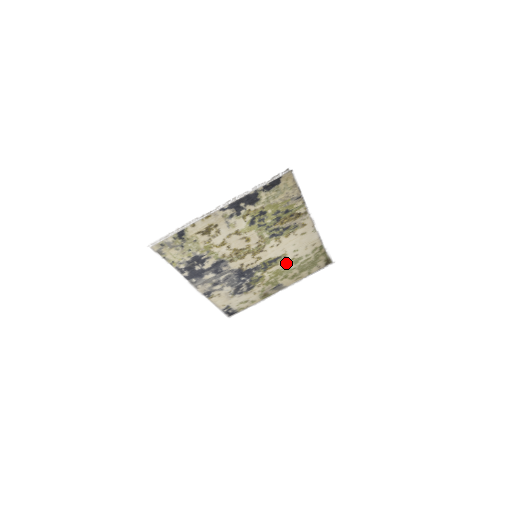
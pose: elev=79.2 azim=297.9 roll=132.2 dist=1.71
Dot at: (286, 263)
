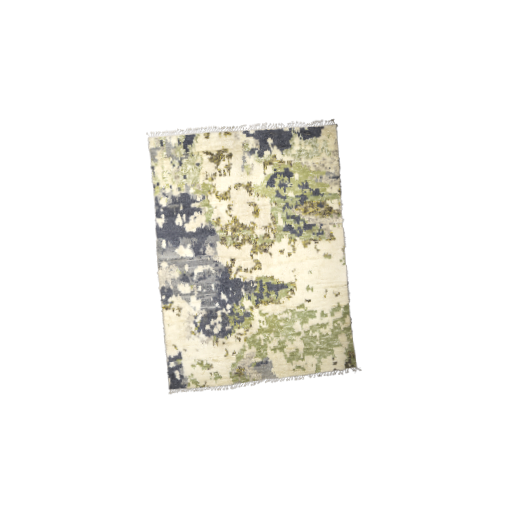
Dot at: (290, 310)
